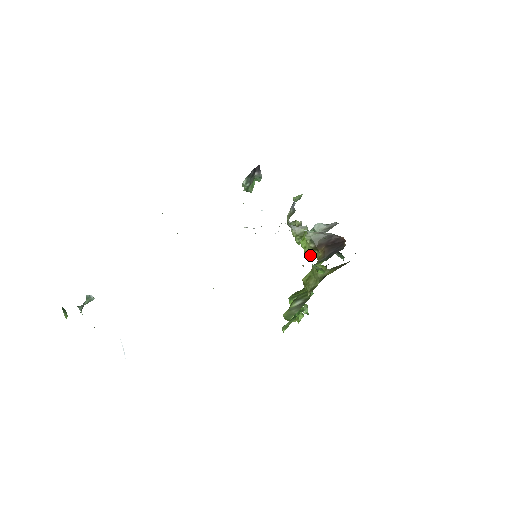
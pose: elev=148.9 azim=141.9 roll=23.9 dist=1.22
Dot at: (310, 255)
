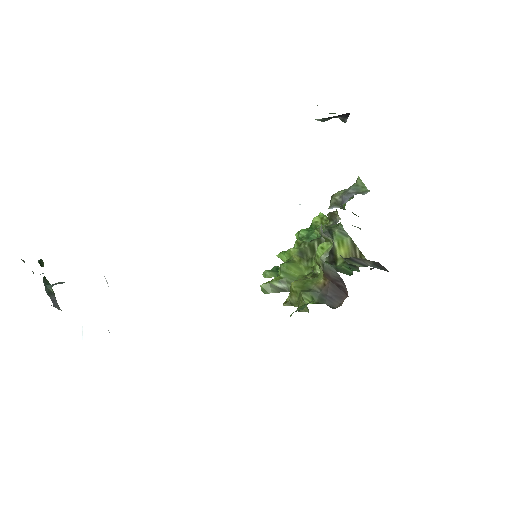
Dot at: (317, 264)
